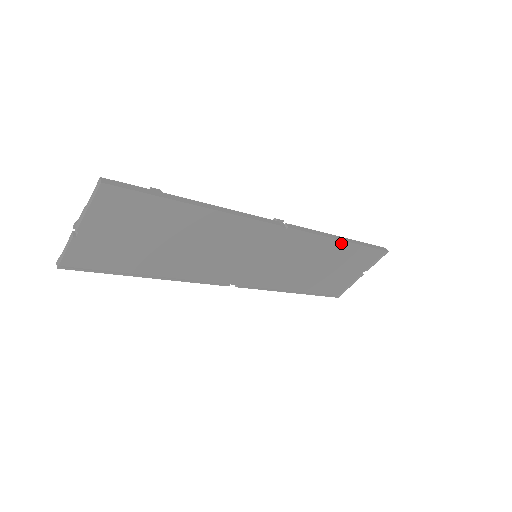
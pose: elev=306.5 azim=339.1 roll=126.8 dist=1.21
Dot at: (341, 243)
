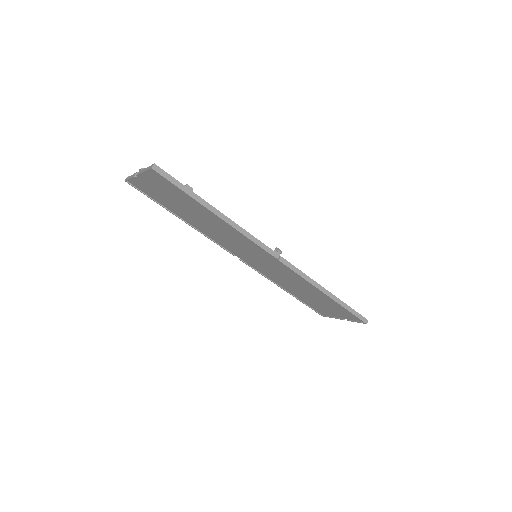
Dot at: (324, 293)
